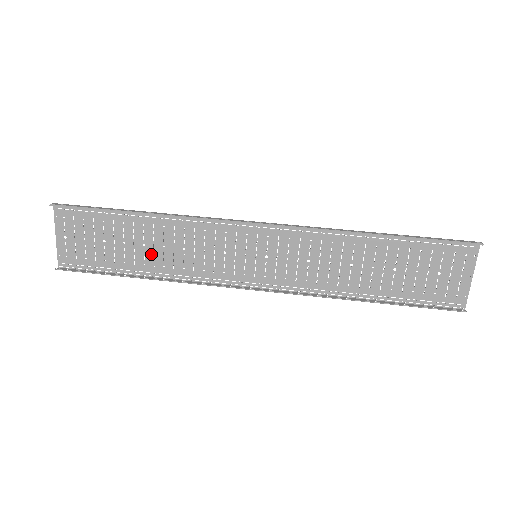
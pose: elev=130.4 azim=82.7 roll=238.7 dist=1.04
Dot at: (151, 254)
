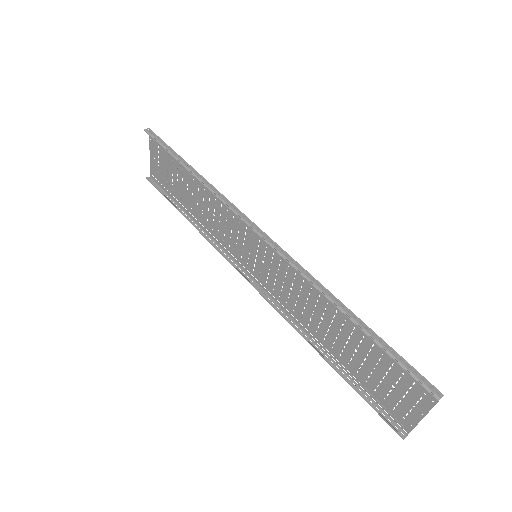
Dot at: (196, 204)
